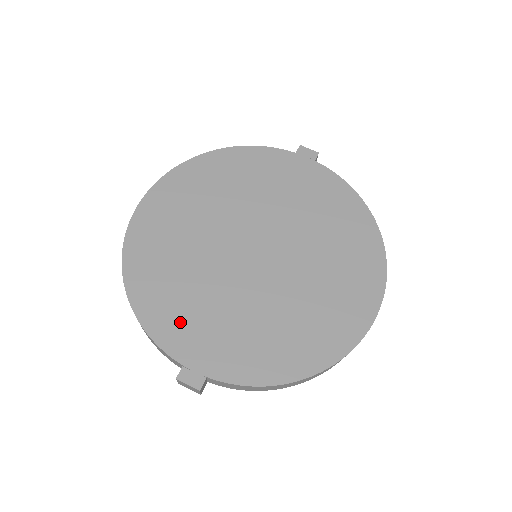
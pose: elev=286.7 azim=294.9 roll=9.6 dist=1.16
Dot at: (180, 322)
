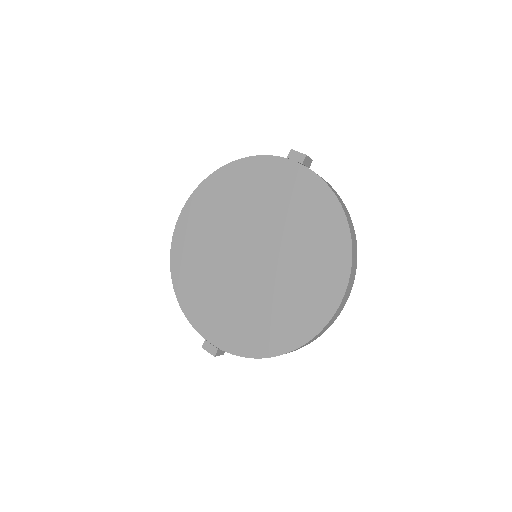
Dot at: (203, 310)
